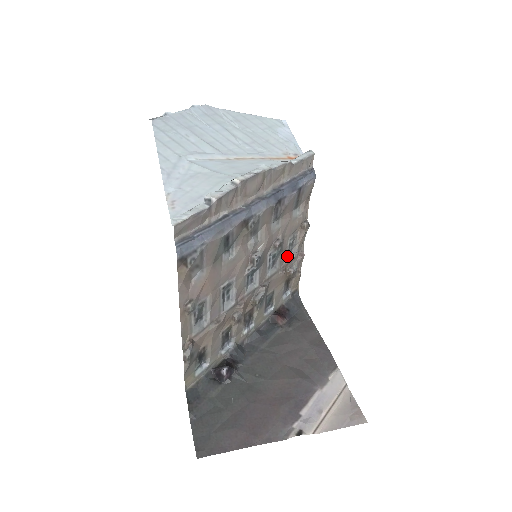
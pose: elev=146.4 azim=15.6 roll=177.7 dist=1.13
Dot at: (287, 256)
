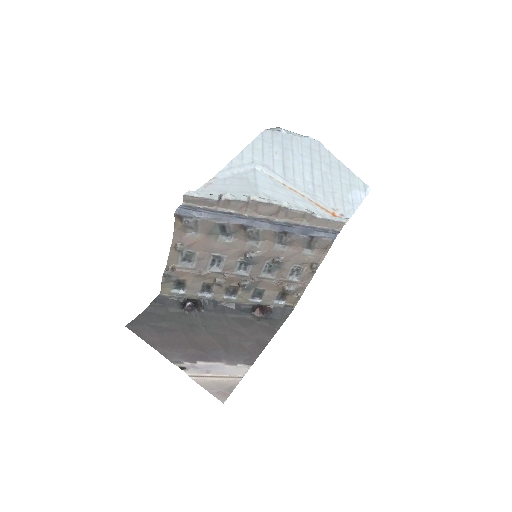
Dot at: (288, 276)
